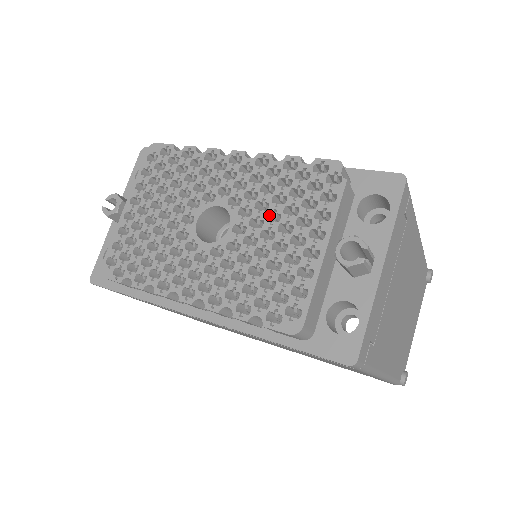
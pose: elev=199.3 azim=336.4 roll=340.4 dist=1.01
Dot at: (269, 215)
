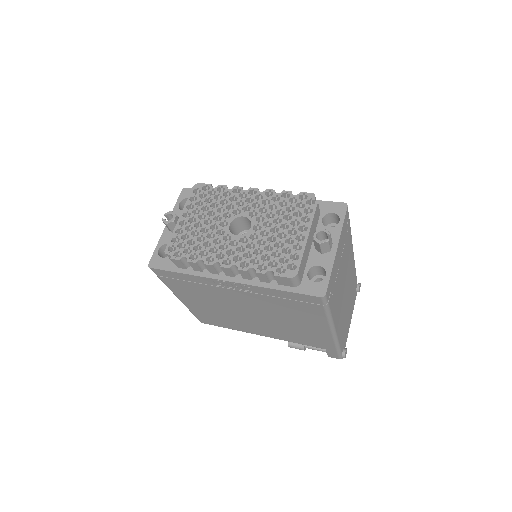
Dot at: (274, 221)
